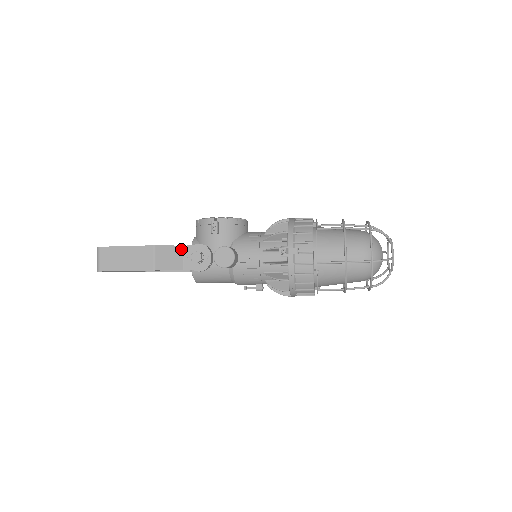
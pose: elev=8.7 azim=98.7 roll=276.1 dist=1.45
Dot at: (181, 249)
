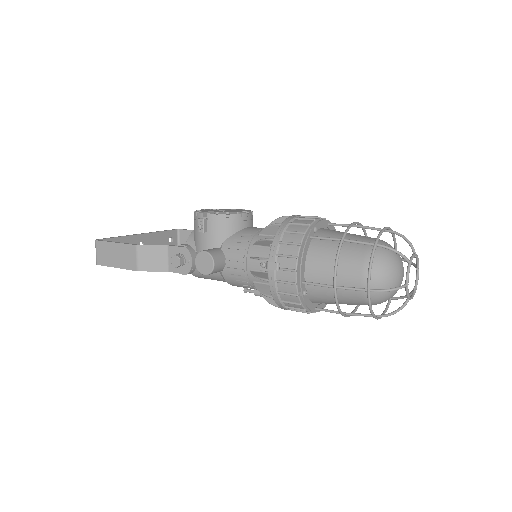
Dot at: (165, 249)
